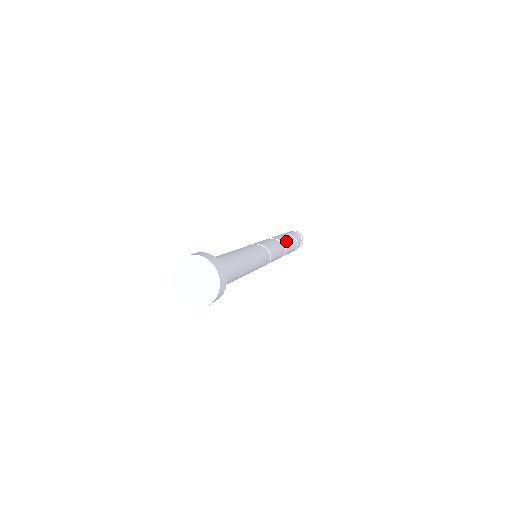
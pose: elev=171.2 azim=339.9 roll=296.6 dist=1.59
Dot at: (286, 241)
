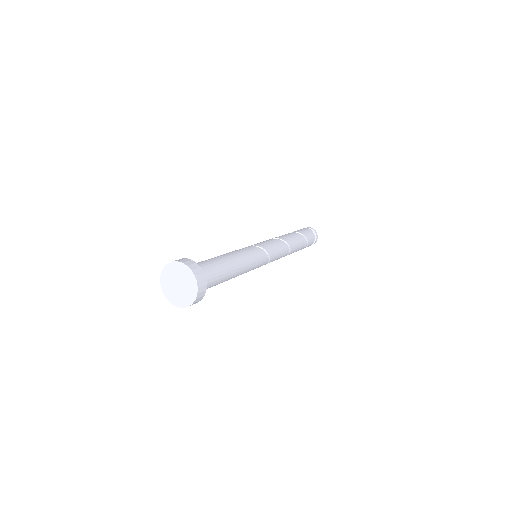
Dot at: (295, 244)
